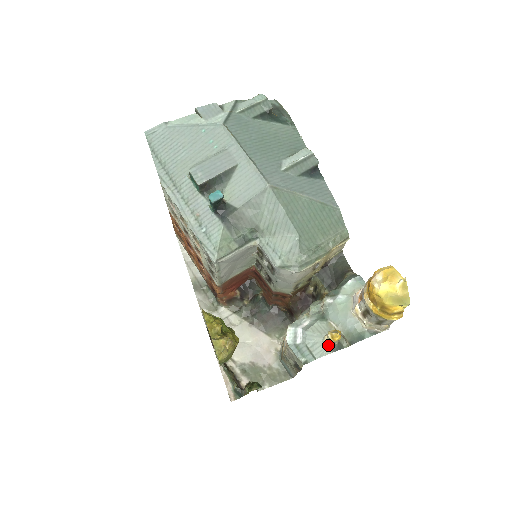
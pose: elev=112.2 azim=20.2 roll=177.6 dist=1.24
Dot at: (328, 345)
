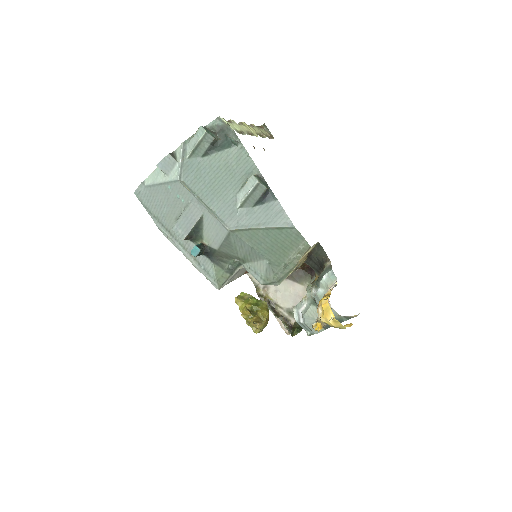
Dot at: occluded
